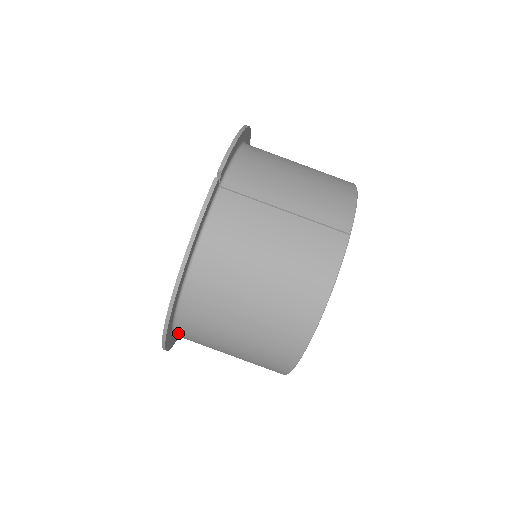
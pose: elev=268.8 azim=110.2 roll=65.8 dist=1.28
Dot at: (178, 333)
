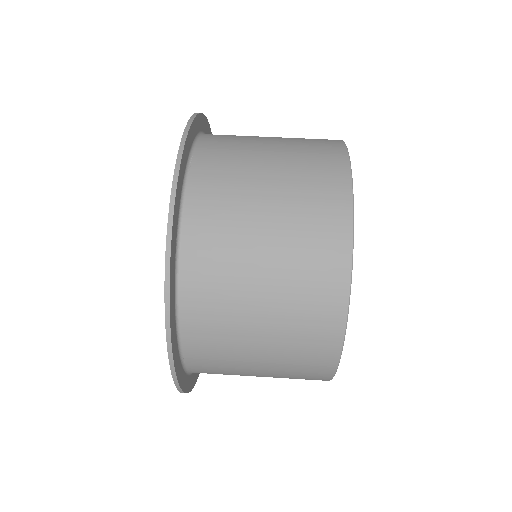
Dot at: (190, 195)
